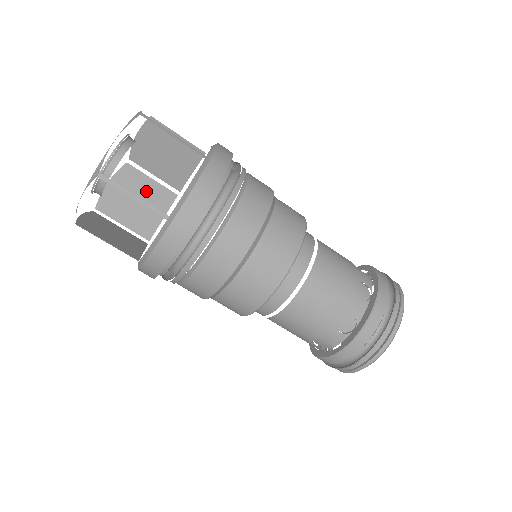
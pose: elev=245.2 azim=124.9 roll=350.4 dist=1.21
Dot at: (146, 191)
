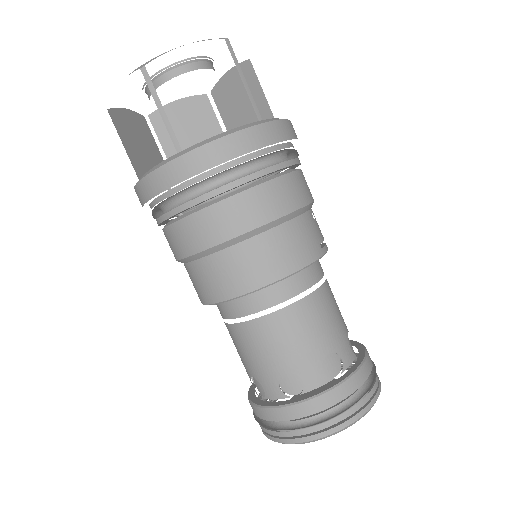
Dot at: (206, 131)
